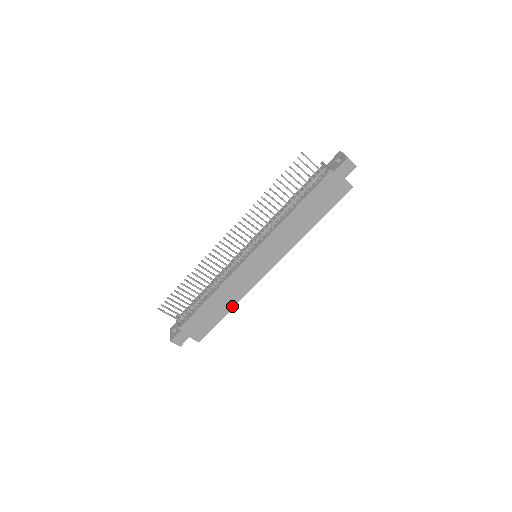
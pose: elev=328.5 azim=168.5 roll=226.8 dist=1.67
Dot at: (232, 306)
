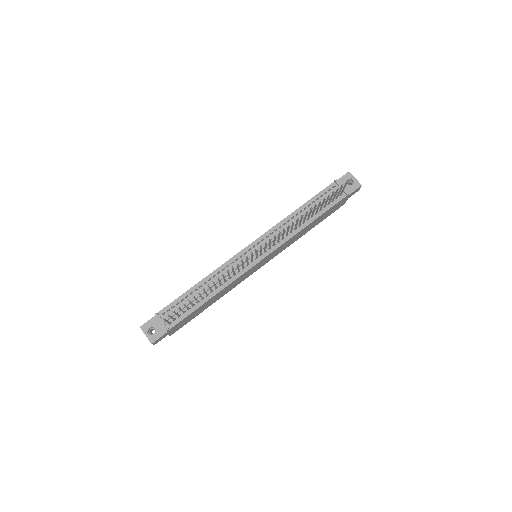
Dot at: (216, 300)
